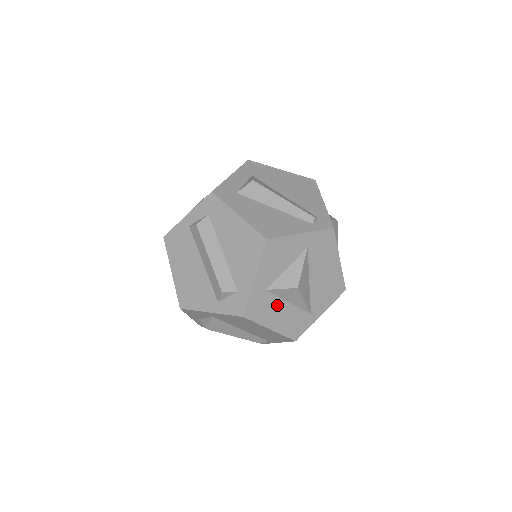
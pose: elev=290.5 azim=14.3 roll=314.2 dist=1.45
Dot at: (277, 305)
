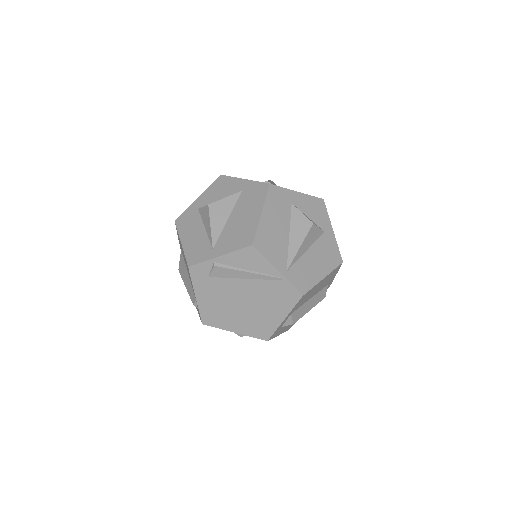
Dot at: (197, 225)
